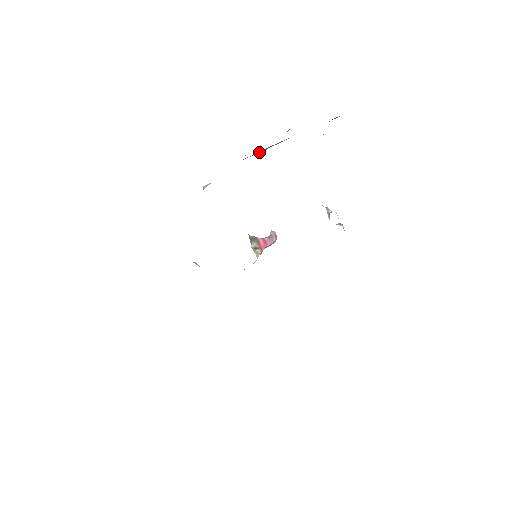
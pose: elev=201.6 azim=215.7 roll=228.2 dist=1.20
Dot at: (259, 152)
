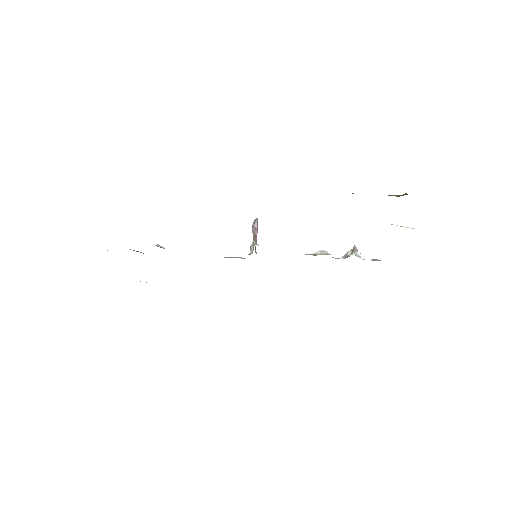
Dot at: occluded
